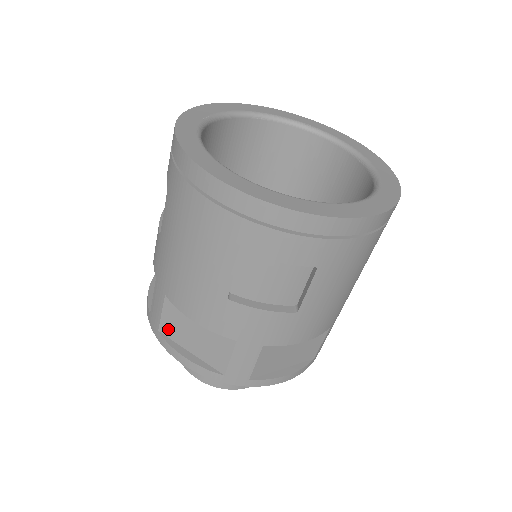
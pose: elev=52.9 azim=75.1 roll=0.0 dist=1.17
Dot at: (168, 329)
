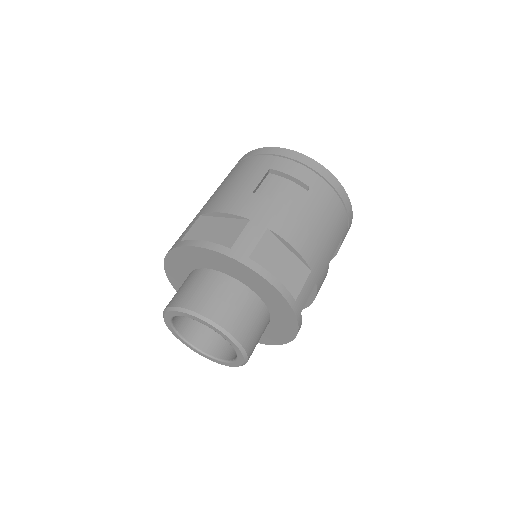
Dot at: (191, 236)
